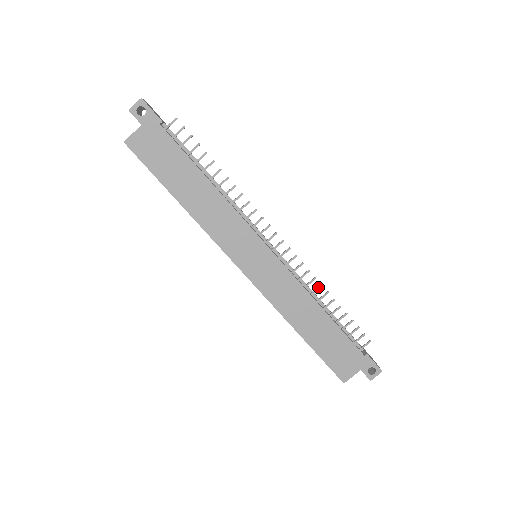
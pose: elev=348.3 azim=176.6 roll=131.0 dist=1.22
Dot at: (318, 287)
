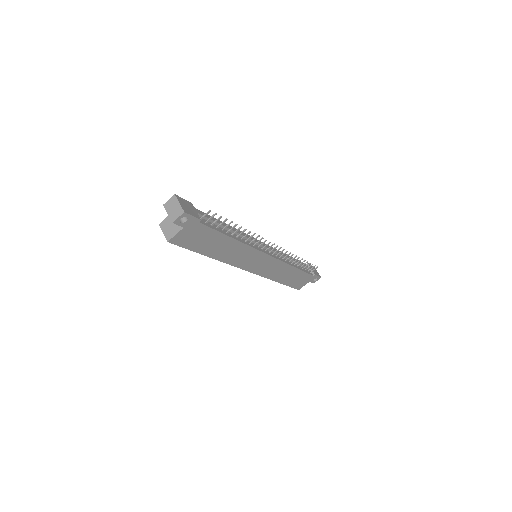
Dot at: occluded
